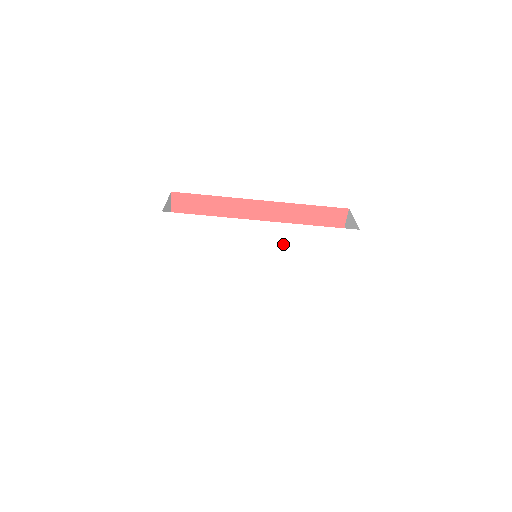
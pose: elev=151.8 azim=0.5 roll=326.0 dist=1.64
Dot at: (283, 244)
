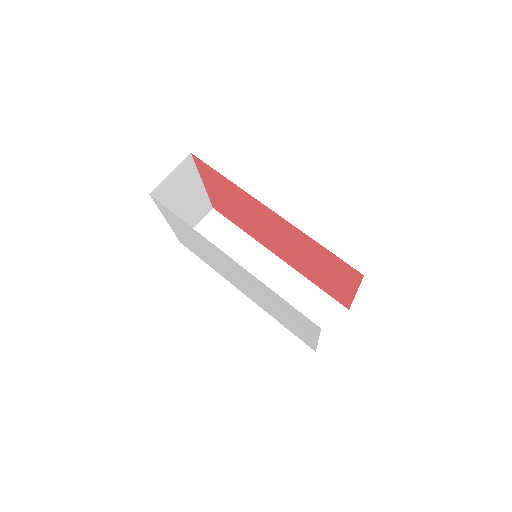
Dot at: (253, 281)
